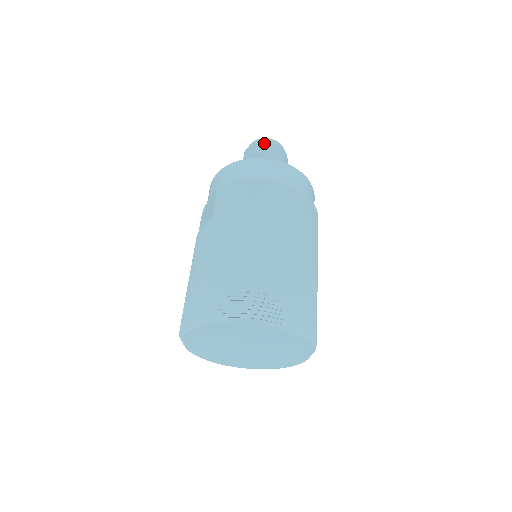
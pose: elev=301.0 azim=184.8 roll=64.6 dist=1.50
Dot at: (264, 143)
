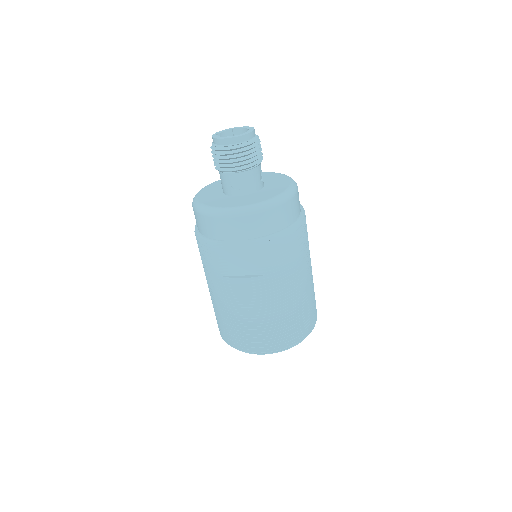
Dot at: (252, 144)
